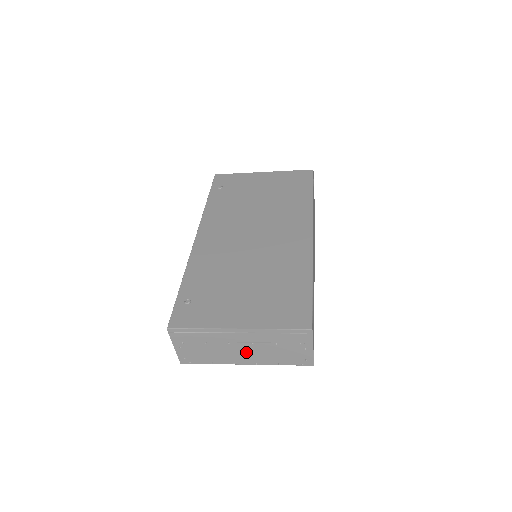
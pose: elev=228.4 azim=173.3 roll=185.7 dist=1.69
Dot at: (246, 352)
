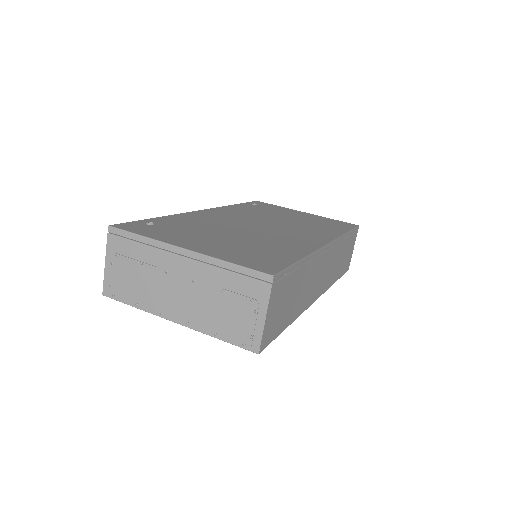
Dot at: (182, 296)
